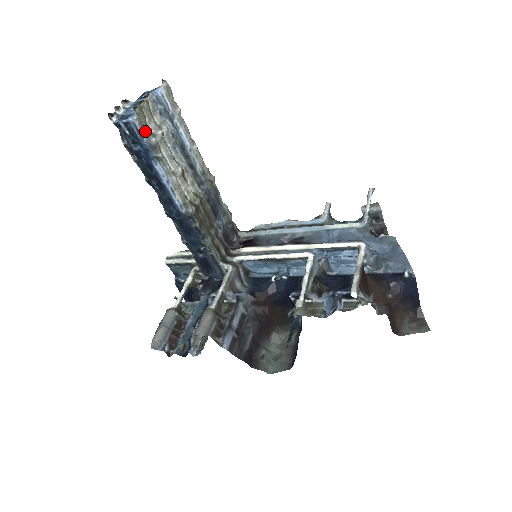
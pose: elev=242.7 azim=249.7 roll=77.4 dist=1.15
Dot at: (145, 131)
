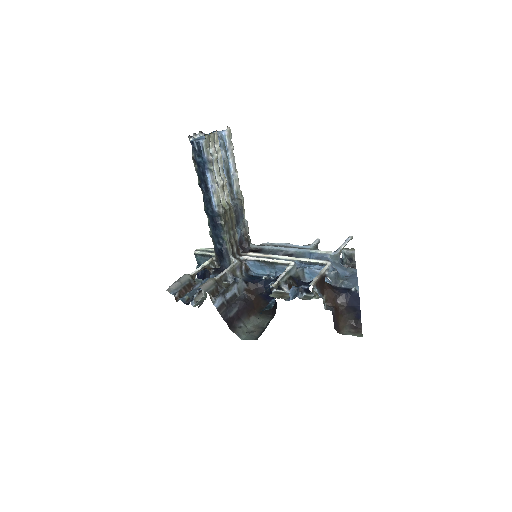
Dot at: (207, 150)
